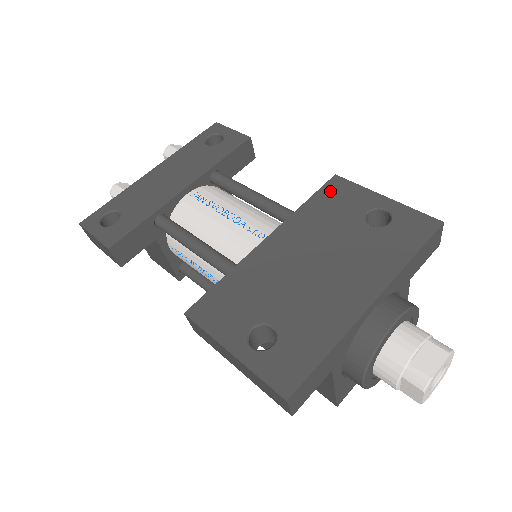
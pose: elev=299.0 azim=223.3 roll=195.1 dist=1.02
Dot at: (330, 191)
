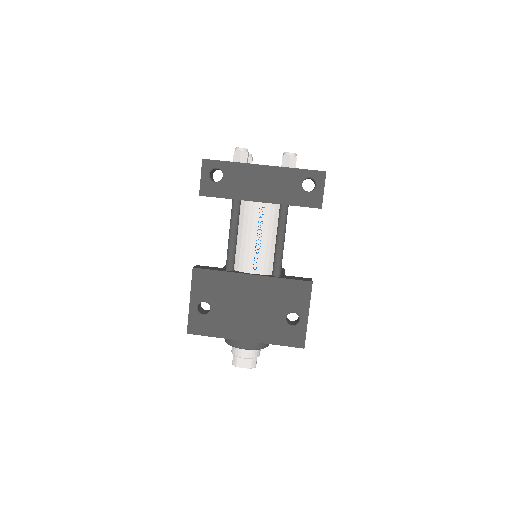
Dot at: (299, 286)
